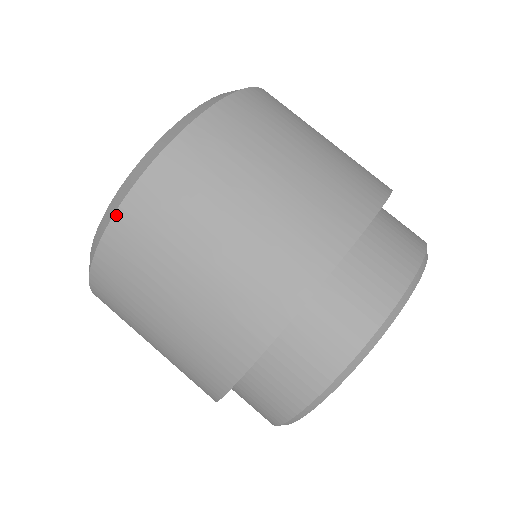
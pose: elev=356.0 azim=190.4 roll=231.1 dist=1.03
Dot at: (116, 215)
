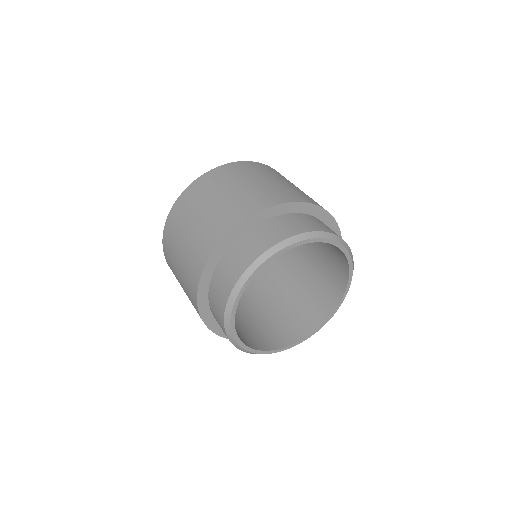
Dot at: (163, 236)
